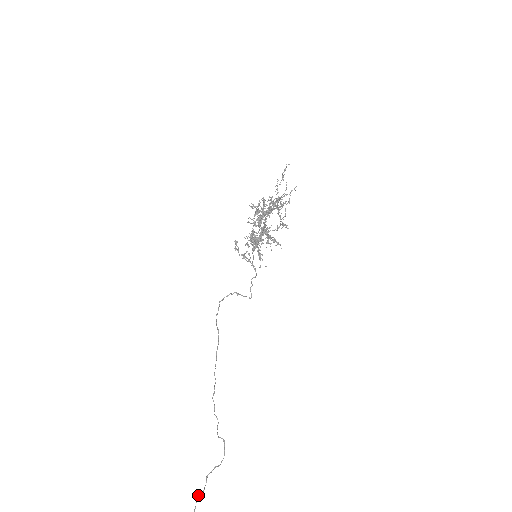
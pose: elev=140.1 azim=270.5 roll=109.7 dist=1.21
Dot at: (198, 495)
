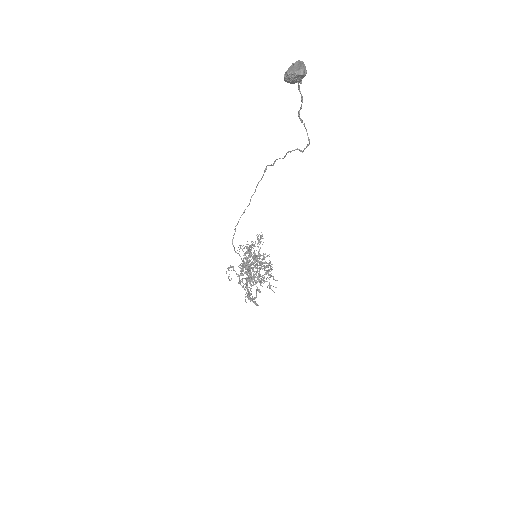
Dot at: occluded
